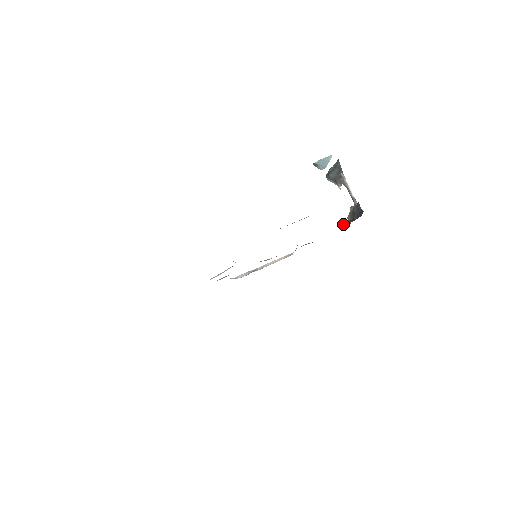
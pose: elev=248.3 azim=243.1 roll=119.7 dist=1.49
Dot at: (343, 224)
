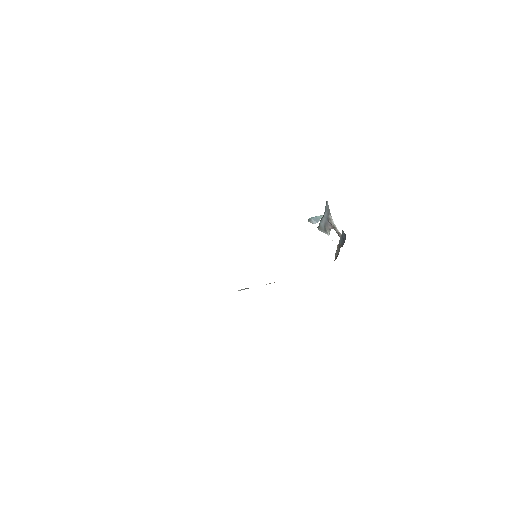
Dot at: occluded
